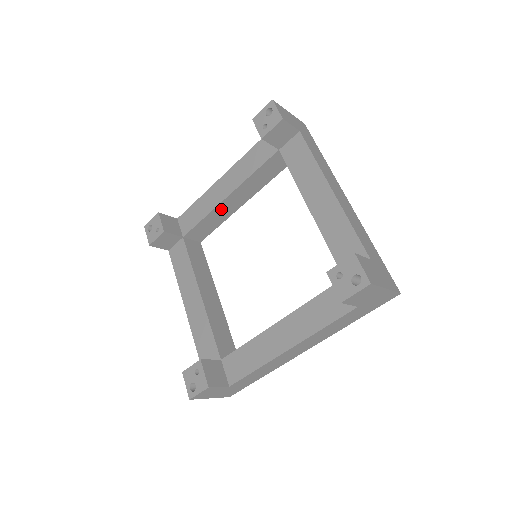
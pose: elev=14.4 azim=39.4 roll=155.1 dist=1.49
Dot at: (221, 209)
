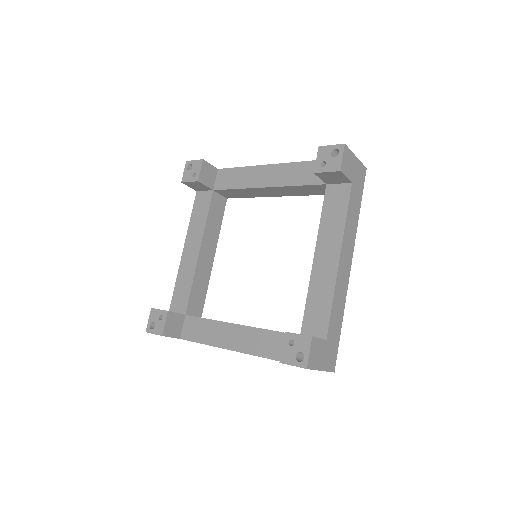
Dot at: (255, 191)
